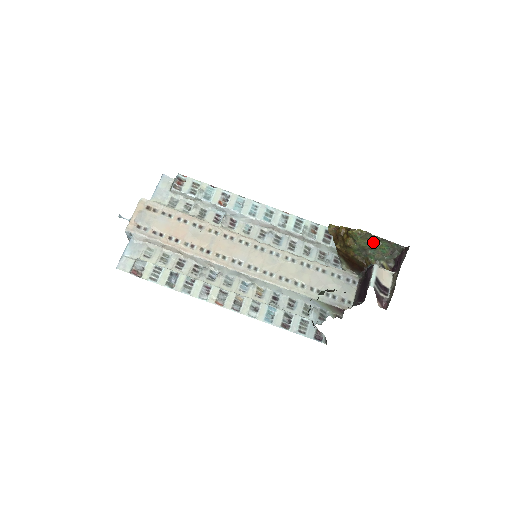
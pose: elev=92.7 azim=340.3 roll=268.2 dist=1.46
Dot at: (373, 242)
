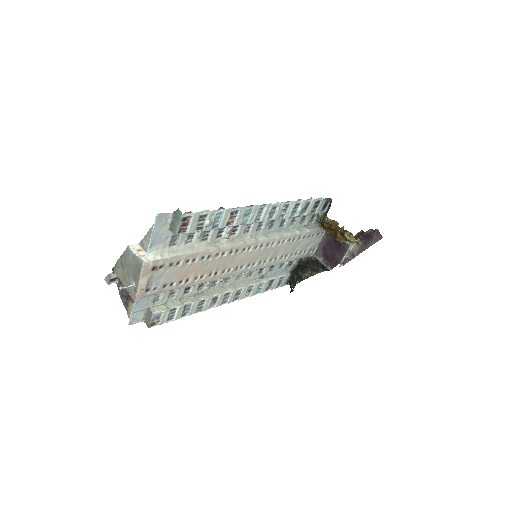
Dot at: occluded
